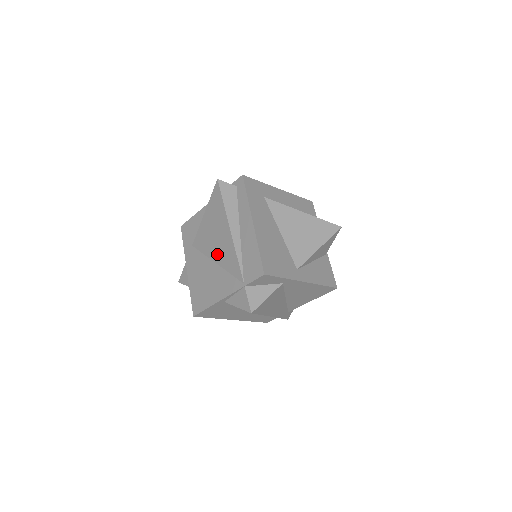
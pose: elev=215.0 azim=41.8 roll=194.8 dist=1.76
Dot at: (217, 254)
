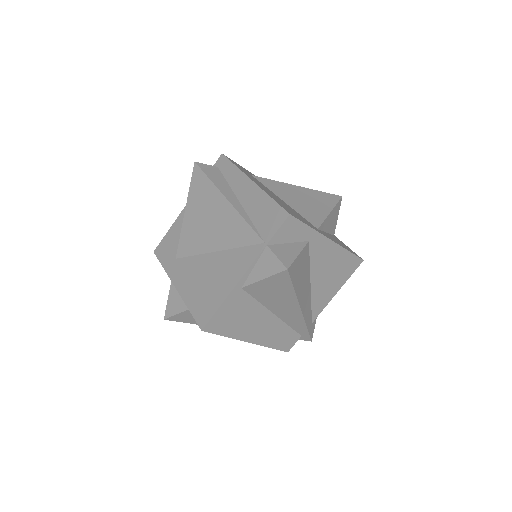
Dot at: (215, 239)
